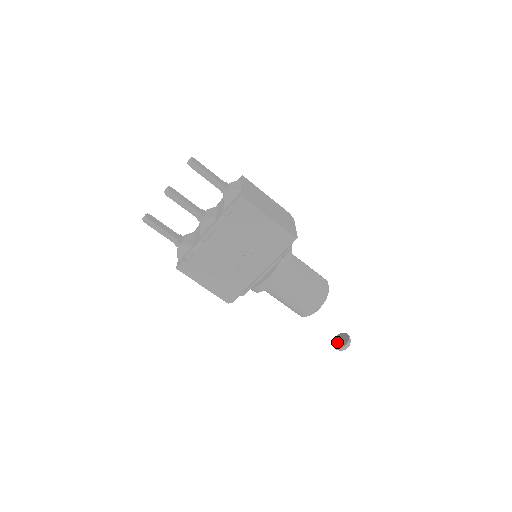
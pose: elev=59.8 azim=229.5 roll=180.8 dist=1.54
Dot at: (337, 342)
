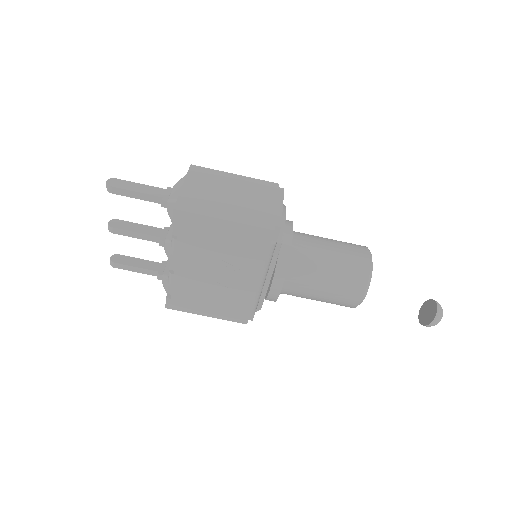
Dot at: (426, 312)
